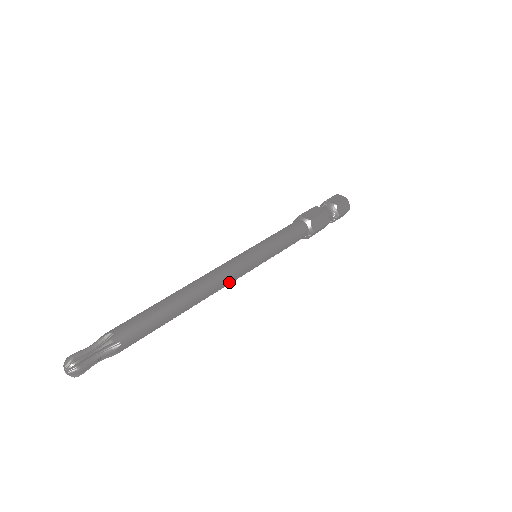
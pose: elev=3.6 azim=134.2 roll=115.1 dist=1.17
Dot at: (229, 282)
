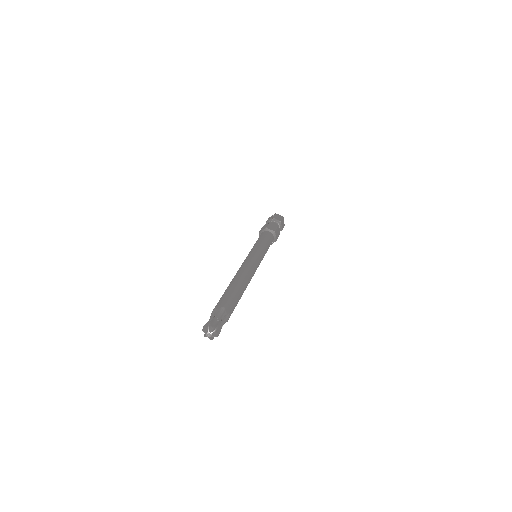
Dot at: occluded
